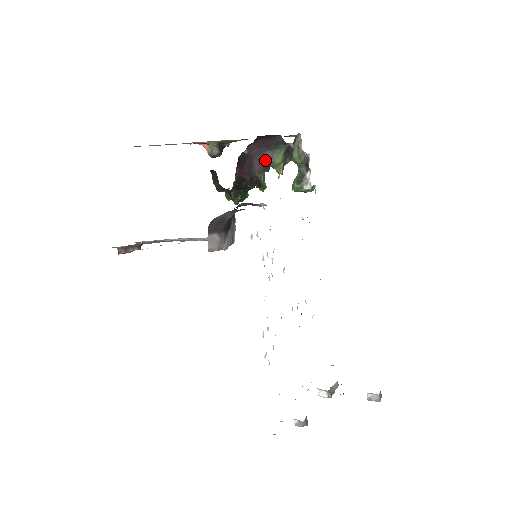
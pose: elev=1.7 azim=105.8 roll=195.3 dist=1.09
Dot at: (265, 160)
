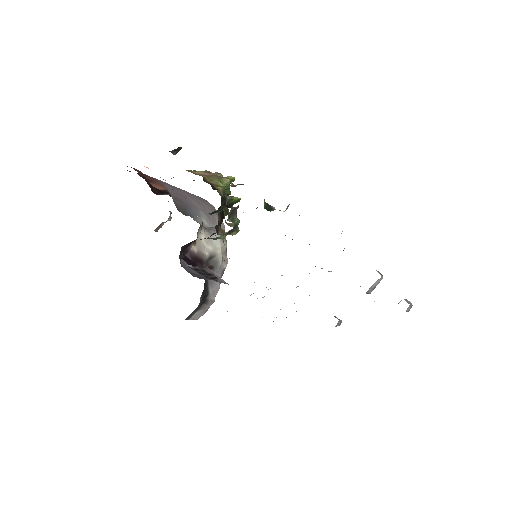
Dot at: (209, 238)
